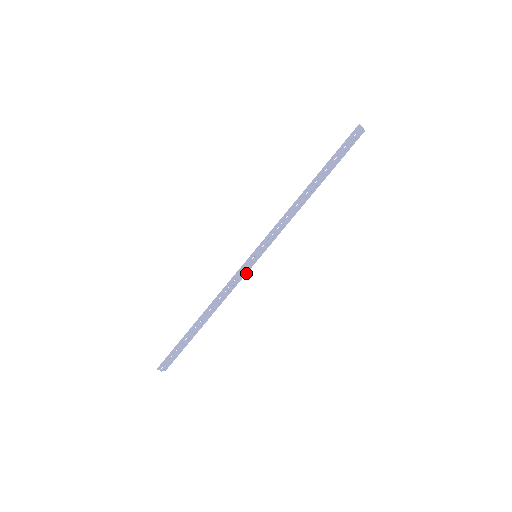
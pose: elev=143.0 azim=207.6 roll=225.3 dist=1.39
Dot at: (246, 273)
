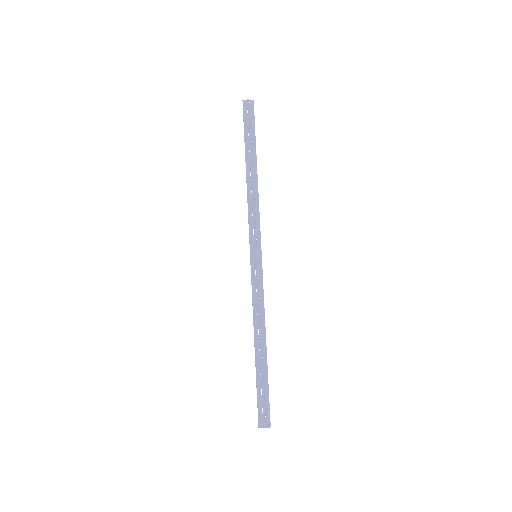
Dot at: (262, 277)
